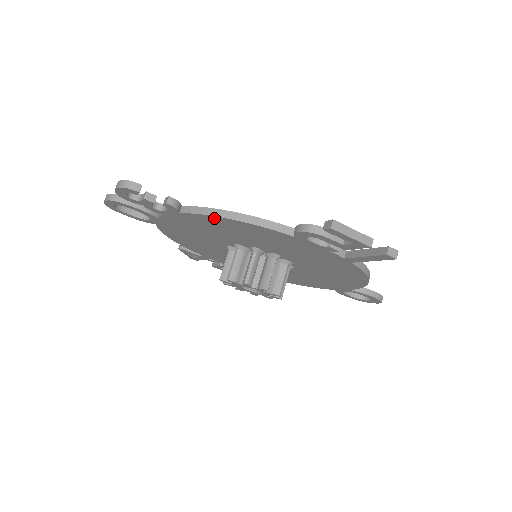
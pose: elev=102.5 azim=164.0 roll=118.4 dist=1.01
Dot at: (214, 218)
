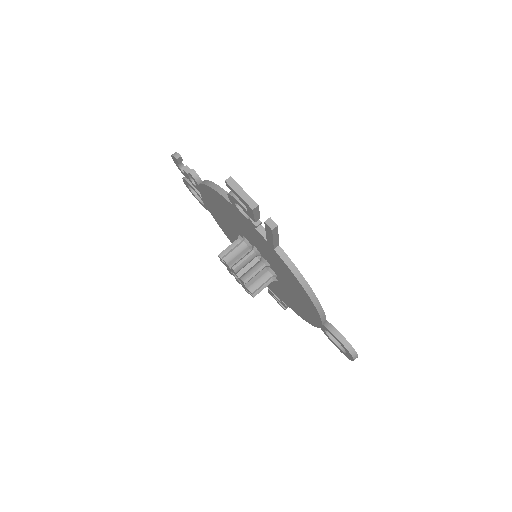
Dot at: (206, 188)
